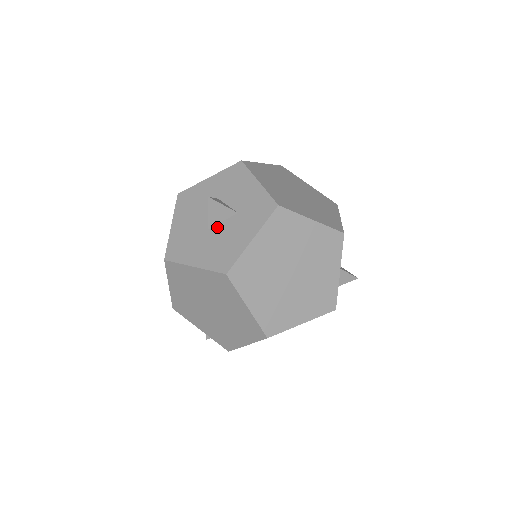
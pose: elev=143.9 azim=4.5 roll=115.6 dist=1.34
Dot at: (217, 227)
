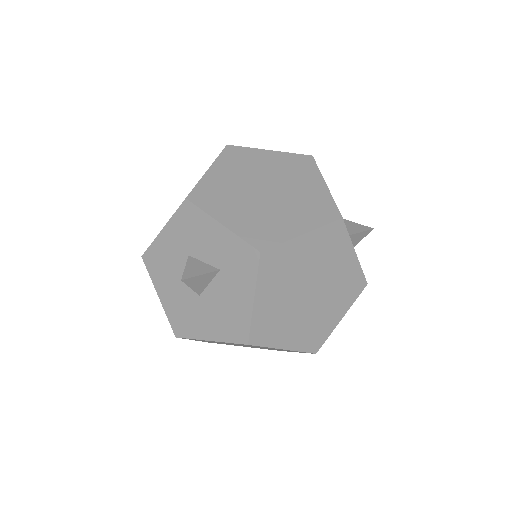
Dot at: (207, 291)
